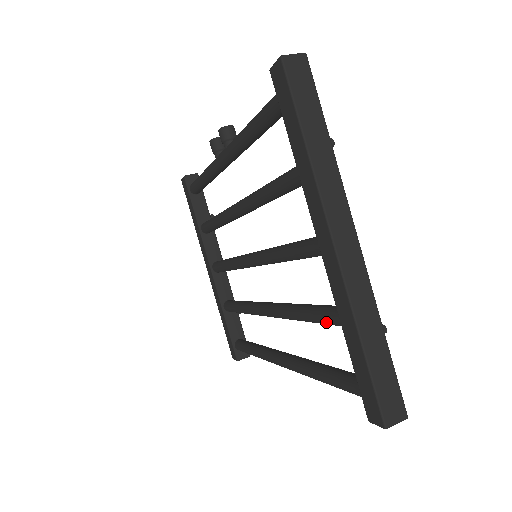
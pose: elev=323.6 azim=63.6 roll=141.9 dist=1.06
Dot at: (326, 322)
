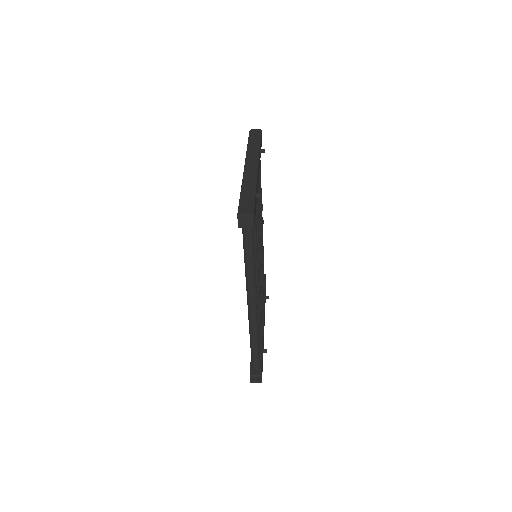
Dot at: occluded
